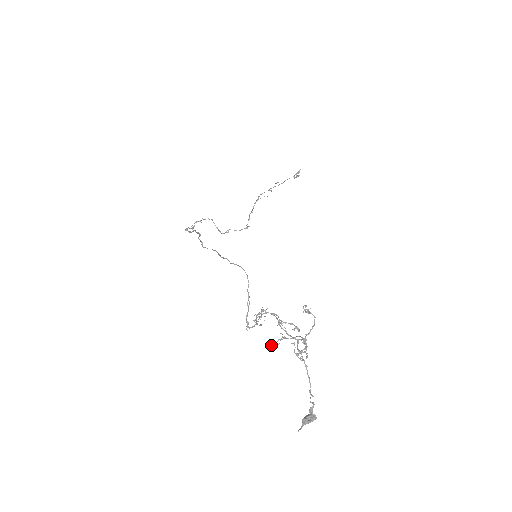
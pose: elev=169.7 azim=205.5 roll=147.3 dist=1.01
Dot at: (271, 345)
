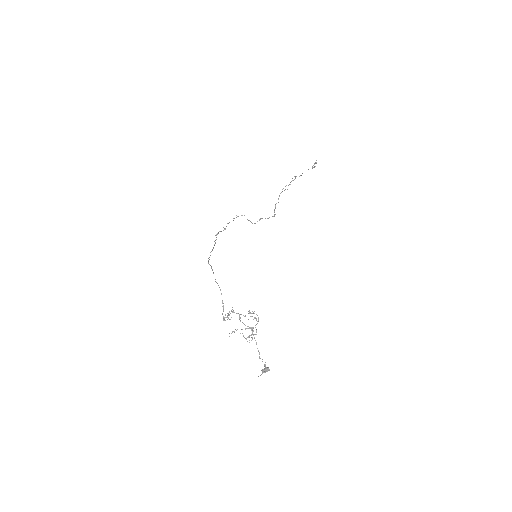
Dot at: occluded
